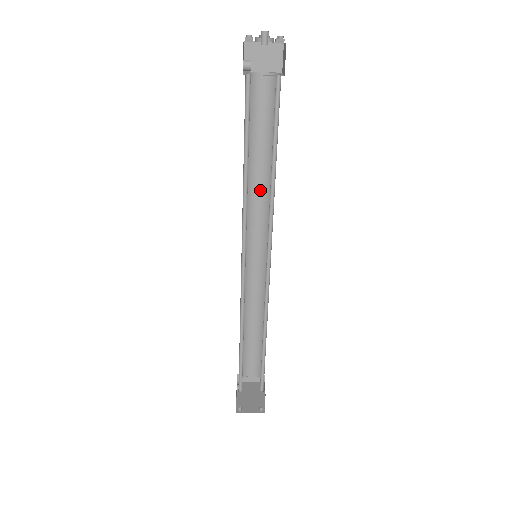
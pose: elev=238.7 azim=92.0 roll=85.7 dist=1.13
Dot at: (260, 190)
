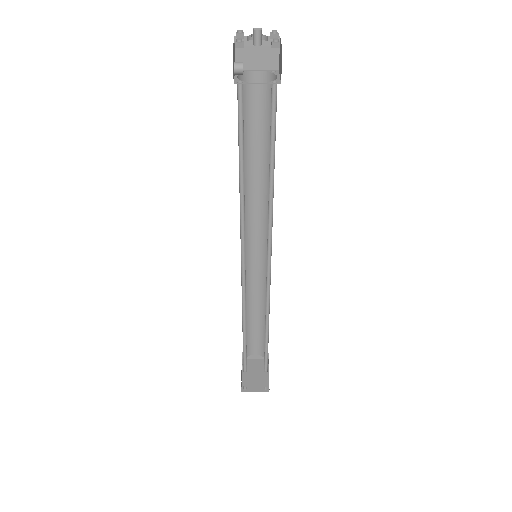
Dot at: (258, 191)
